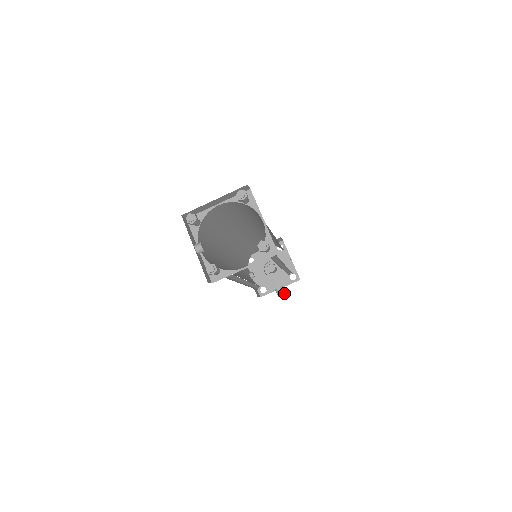
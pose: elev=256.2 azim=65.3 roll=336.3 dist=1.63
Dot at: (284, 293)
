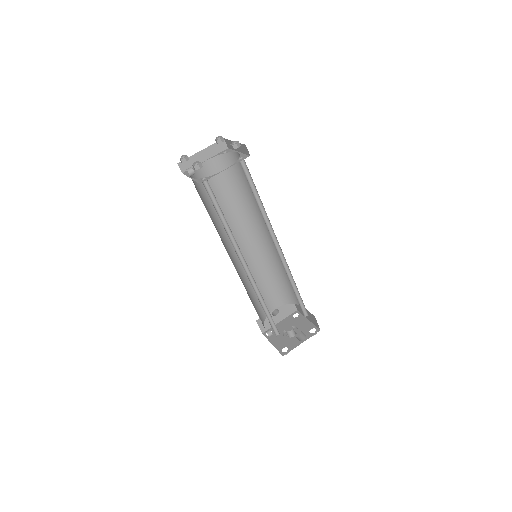
Dot at: (304, 337)
